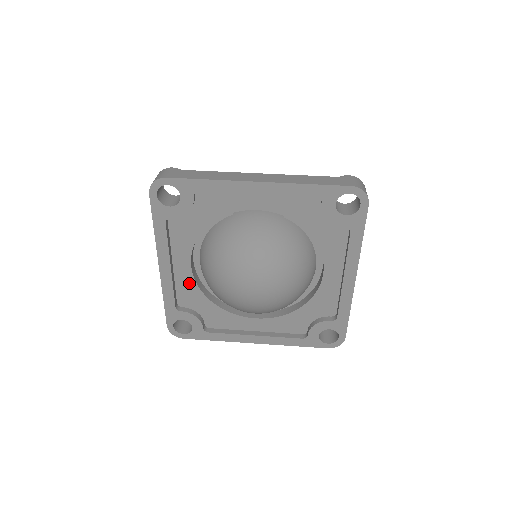
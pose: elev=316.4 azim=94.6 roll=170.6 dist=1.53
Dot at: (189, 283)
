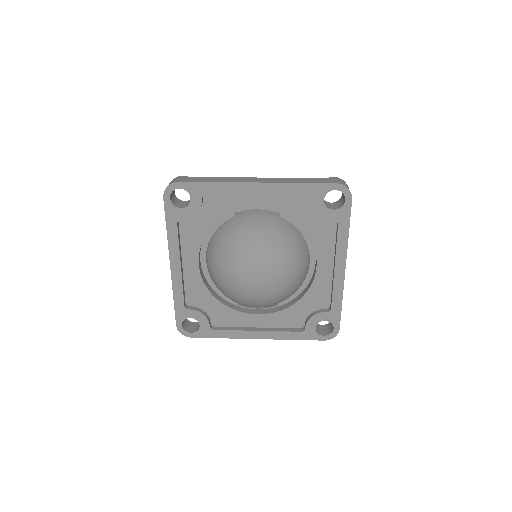
Dot at: (197, 282)
